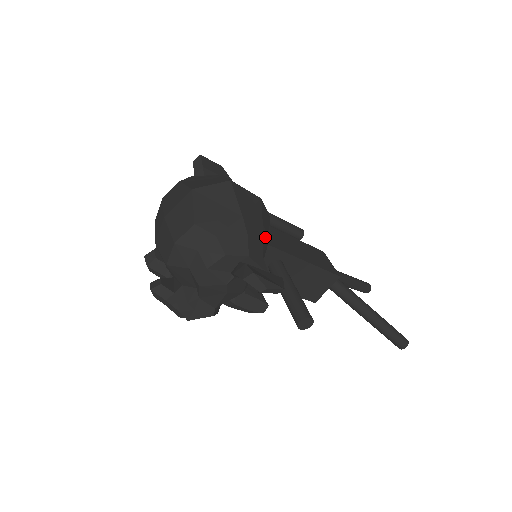
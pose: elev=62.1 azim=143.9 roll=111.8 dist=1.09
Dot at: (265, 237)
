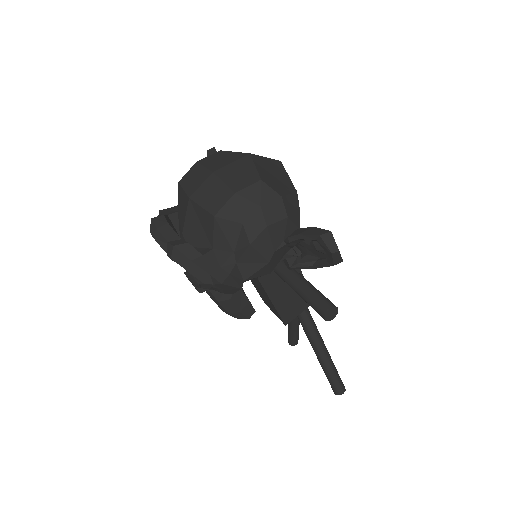
Dot at: occluded
